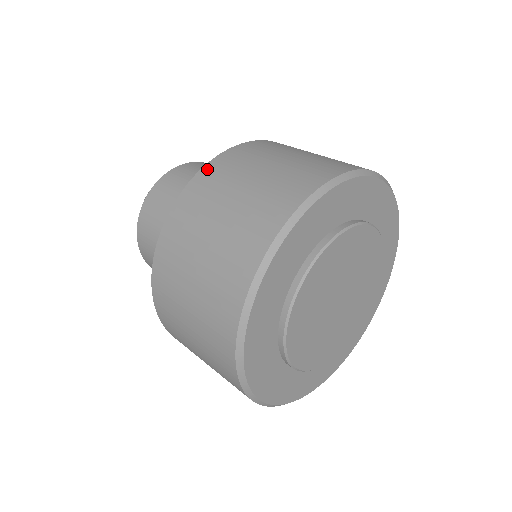
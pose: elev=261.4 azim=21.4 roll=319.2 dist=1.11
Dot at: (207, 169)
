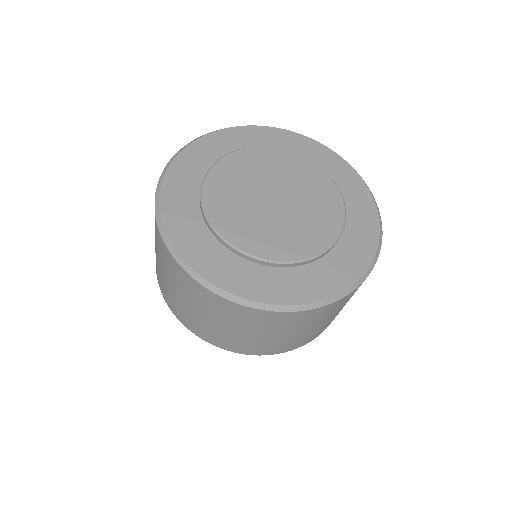
Dot at: occluded
